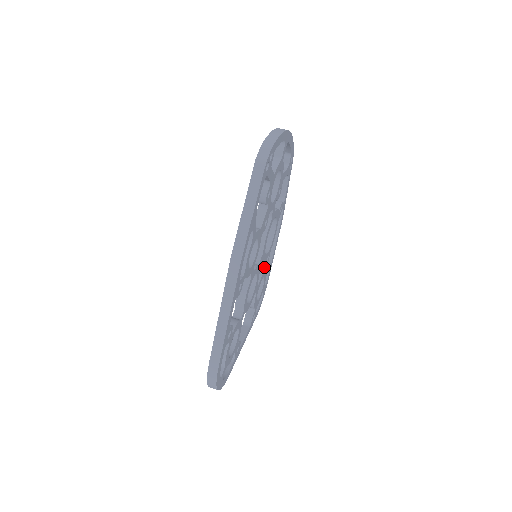
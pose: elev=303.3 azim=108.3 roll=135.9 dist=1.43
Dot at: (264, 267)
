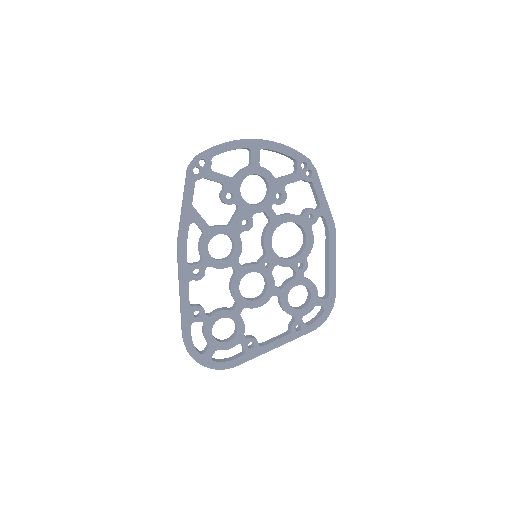
Dot at: (296, 274)
